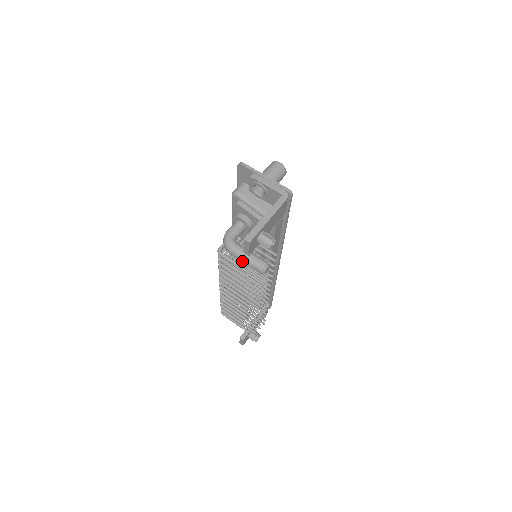
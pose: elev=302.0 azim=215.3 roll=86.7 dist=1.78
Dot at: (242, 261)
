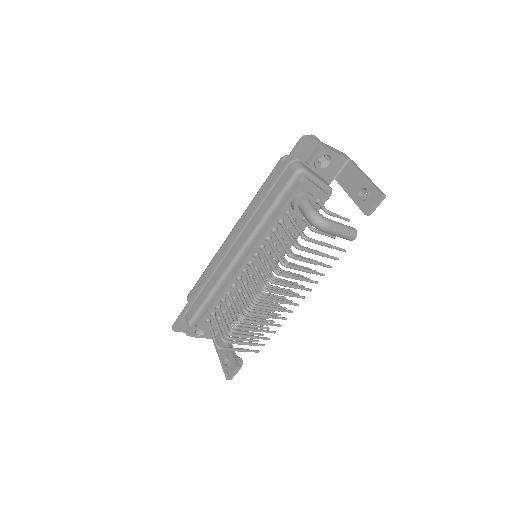
Dot at: (339, 234)
